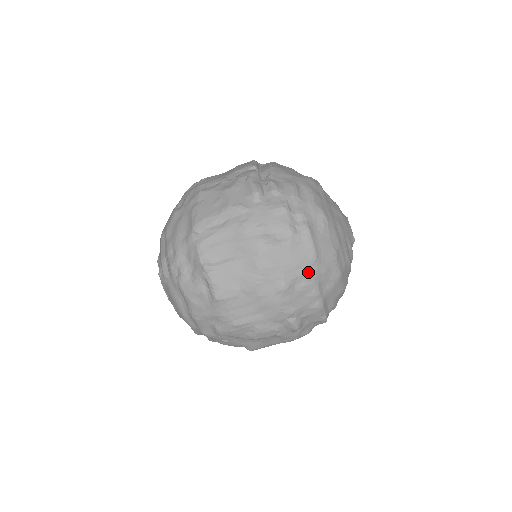
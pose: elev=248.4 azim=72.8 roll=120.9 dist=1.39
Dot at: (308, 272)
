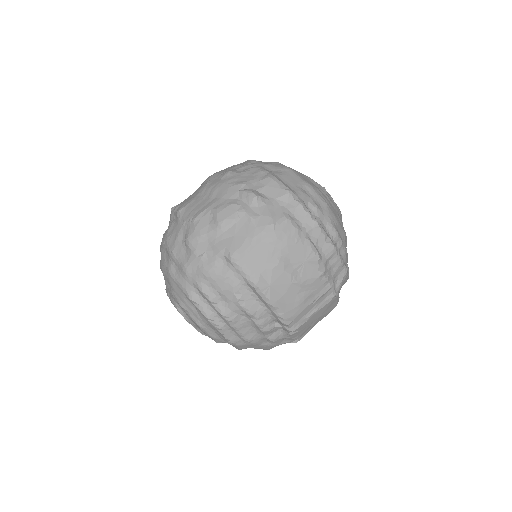
Dot at: (248, 165)
